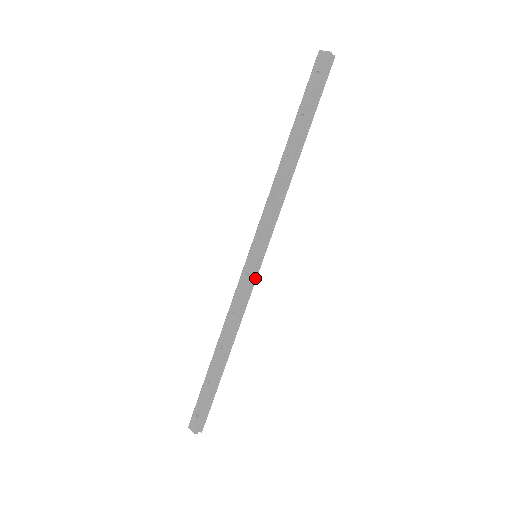
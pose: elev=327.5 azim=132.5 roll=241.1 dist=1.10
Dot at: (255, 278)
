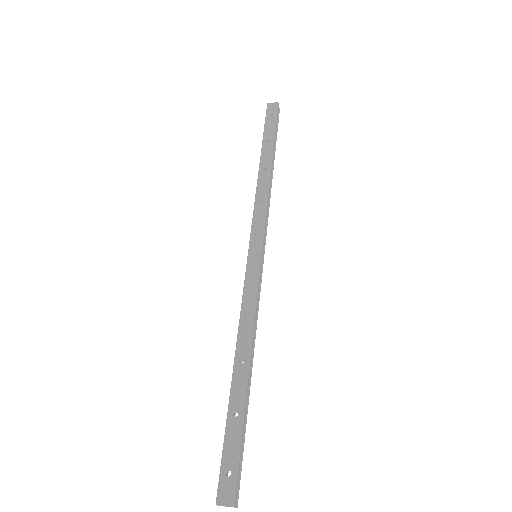
Dot at: (261, 278)
